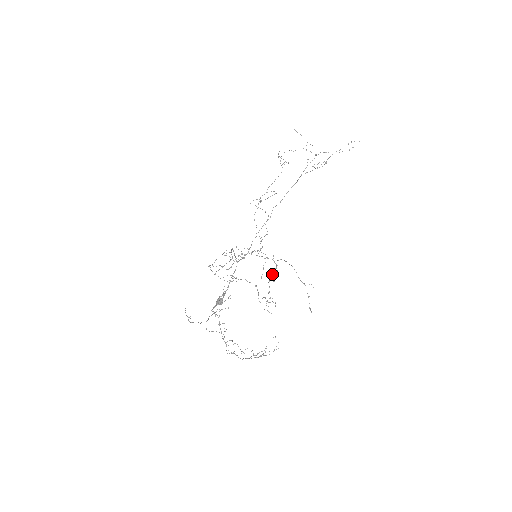
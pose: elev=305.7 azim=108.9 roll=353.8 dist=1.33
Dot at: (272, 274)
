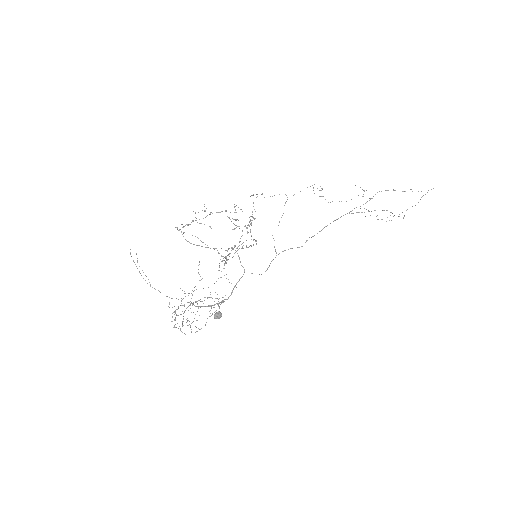
Dot at: occluded
